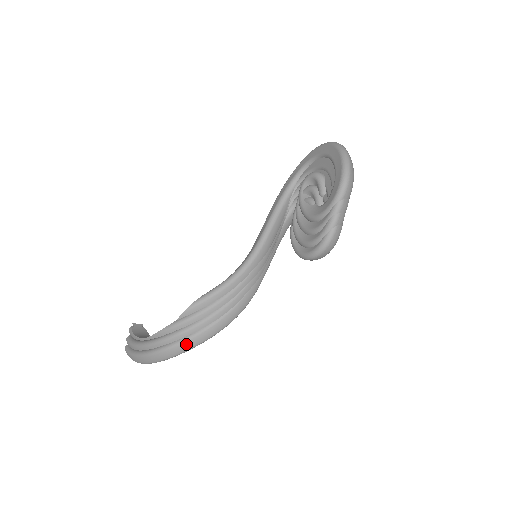
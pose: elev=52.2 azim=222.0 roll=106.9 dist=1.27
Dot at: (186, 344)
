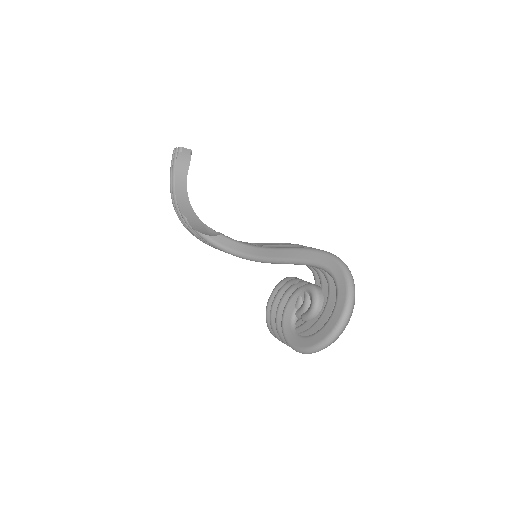
Dot at: occluded
